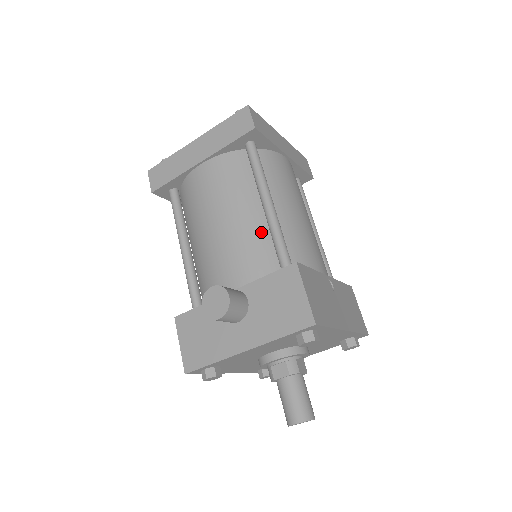
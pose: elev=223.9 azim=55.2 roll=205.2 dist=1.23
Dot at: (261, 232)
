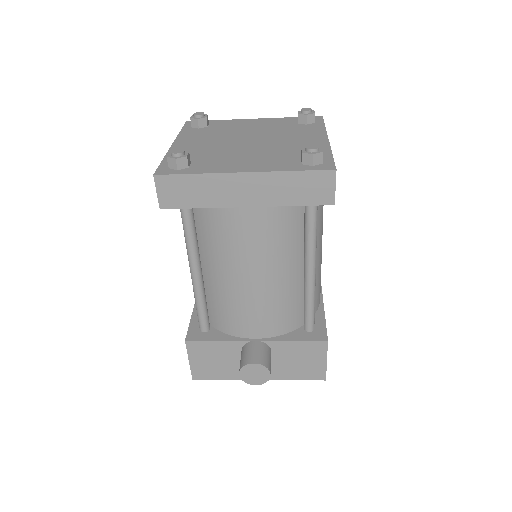
Dot at: (295, 292)
